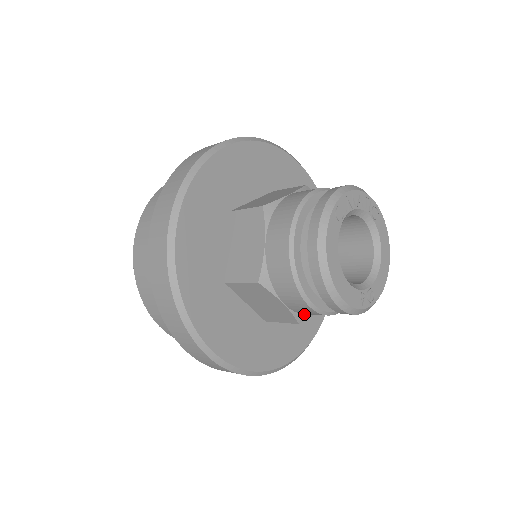
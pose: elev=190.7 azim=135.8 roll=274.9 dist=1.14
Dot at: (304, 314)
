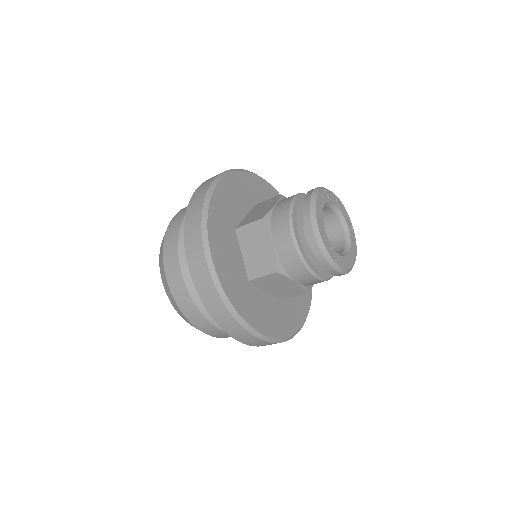
Dot at: (283, 267)
